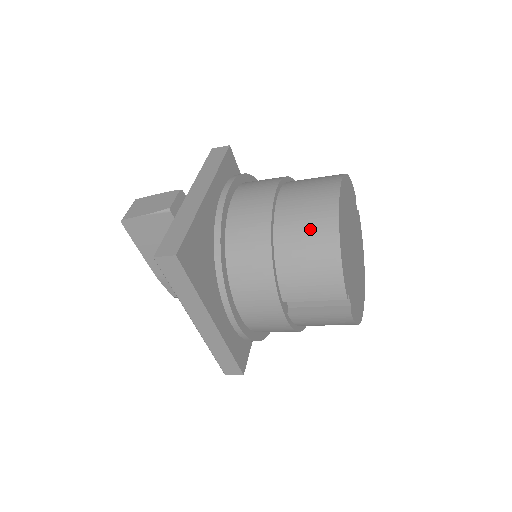
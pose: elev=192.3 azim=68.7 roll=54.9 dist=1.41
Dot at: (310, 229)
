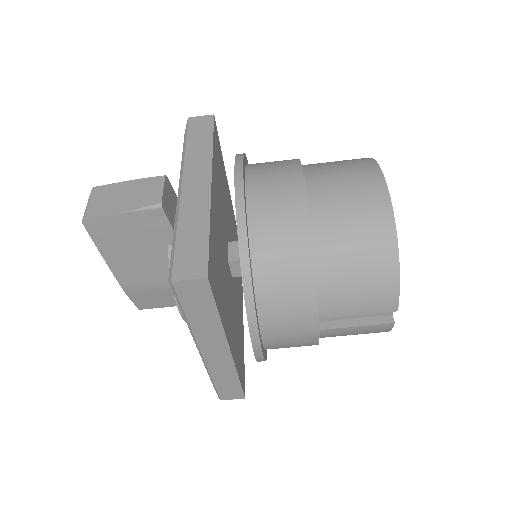
Dot at: (360, 231)
